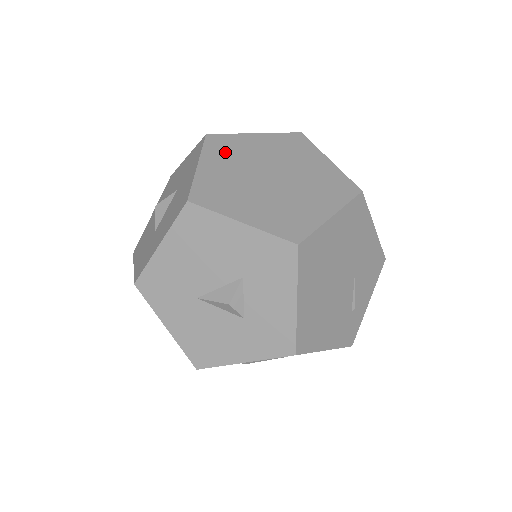
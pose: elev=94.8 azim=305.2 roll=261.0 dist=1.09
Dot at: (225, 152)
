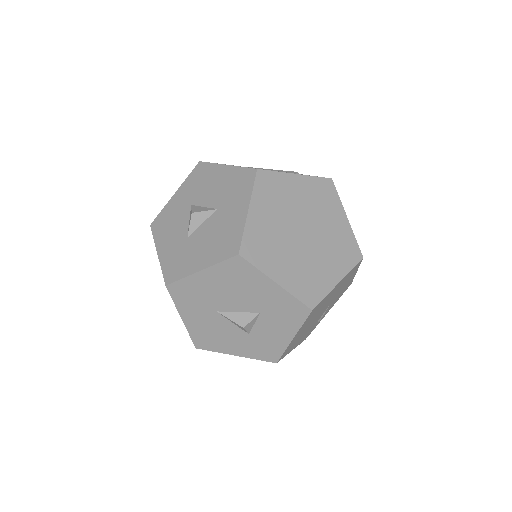
Dot at: (271, 196)
